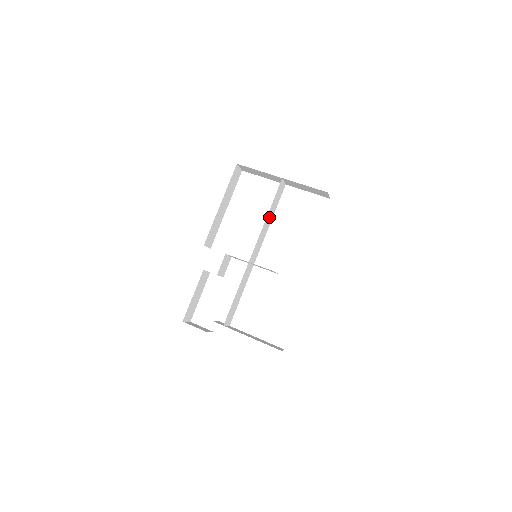
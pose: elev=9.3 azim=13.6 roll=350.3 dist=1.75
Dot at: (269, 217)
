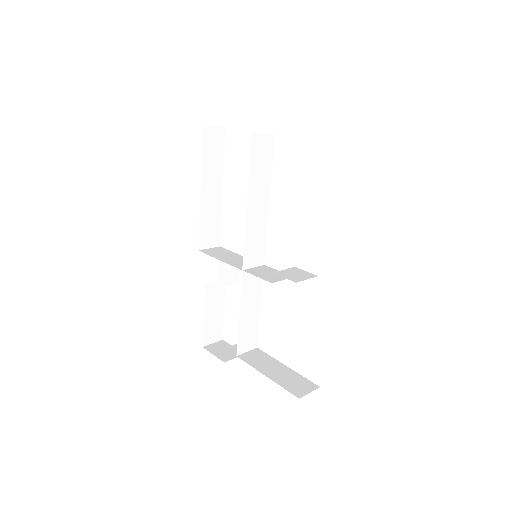
Dot at: (257, 195)
